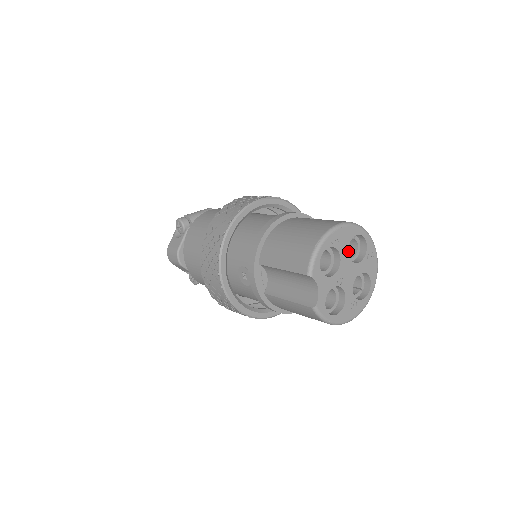
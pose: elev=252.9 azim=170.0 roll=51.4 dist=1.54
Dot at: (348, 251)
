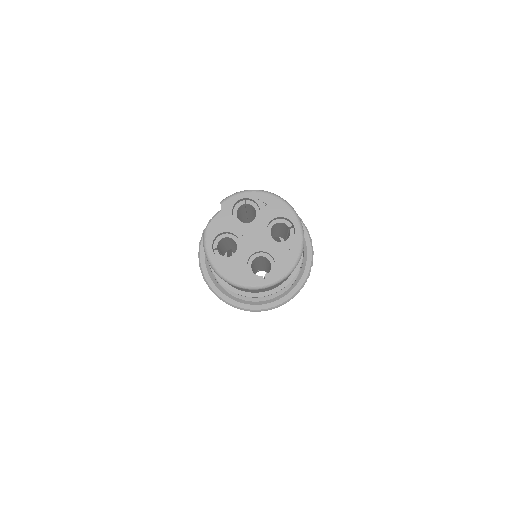
Dot at: occluded
